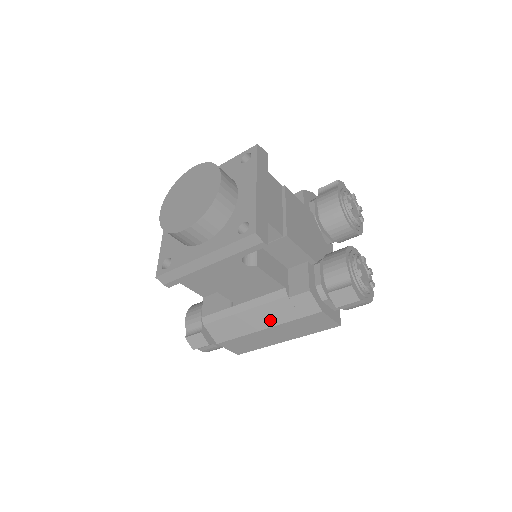
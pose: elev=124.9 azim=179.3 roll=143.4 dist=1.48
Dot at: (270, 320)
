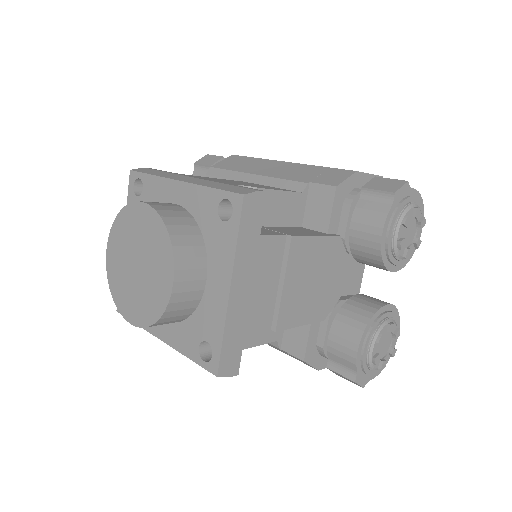
Dot at: occluded
